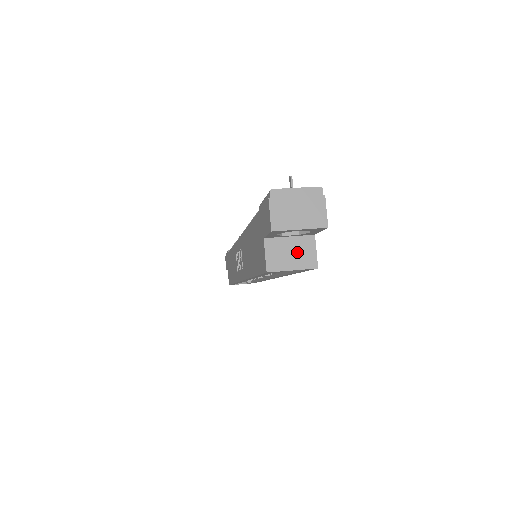
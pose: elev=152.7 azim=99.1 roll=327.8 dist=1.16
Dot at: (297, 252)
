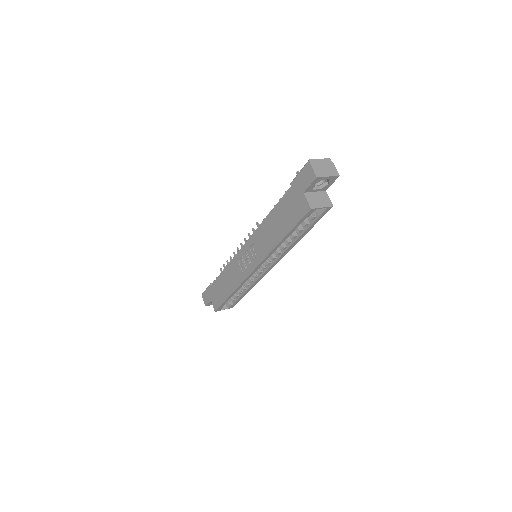
Dot at: (321, 199)
